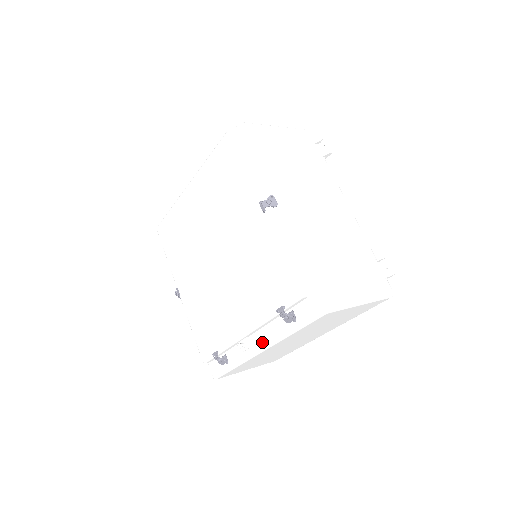
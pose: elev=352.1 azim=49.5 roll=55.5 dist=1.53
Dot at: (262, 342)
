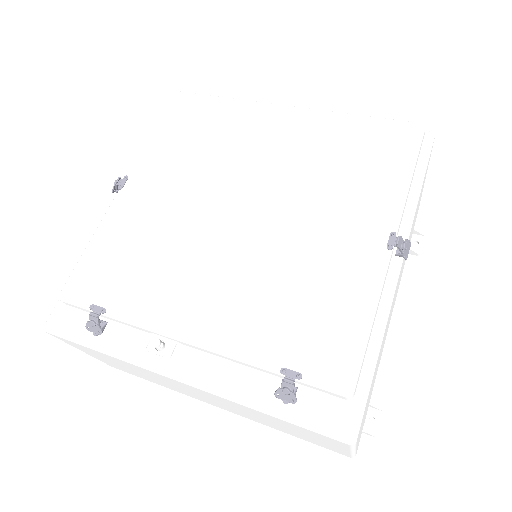
Dot at: (195, 371)
